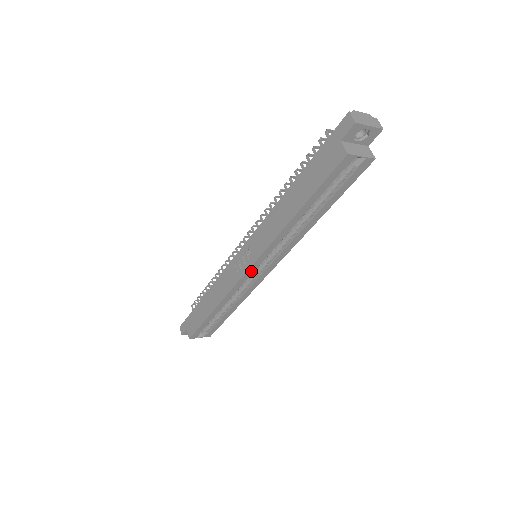
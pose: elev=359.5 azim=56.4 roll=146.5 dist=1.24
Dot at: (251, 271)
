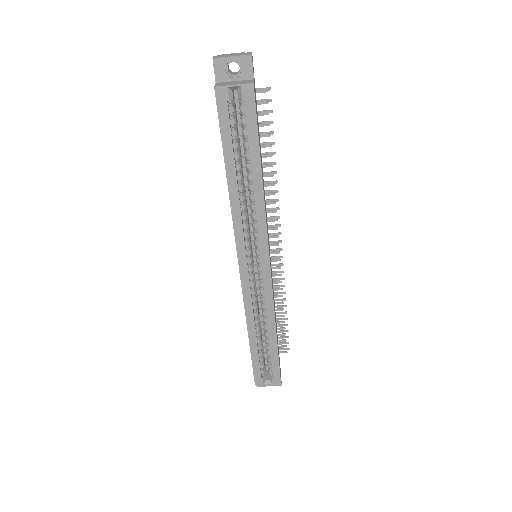
Dot at: (244, 268)
